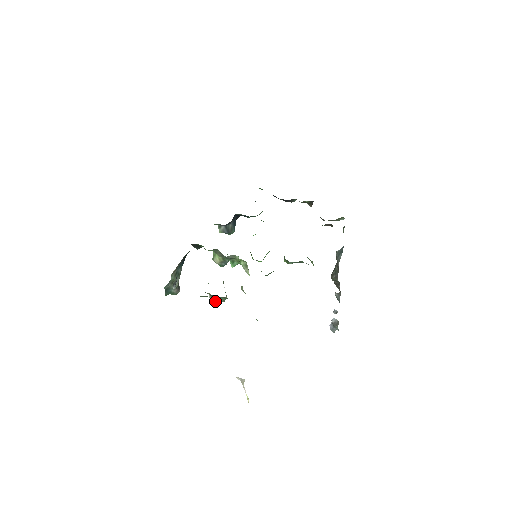
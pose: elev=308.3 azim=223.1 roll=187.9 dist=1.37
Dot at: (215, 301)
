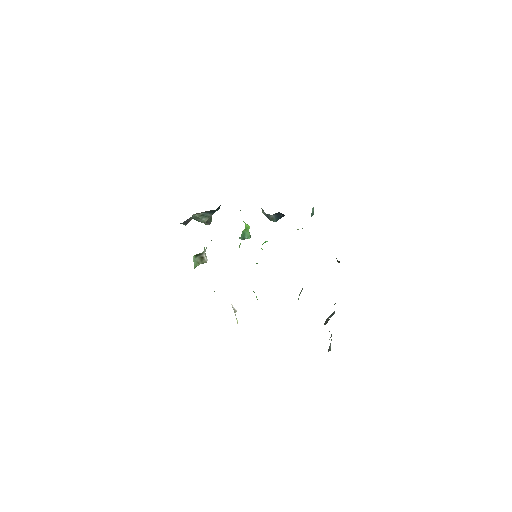
Dot at: occluded
